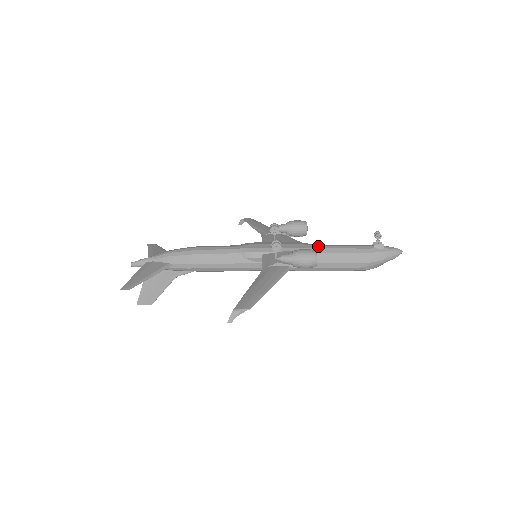
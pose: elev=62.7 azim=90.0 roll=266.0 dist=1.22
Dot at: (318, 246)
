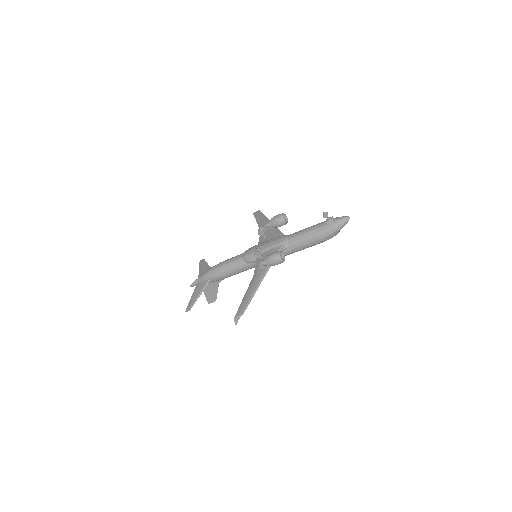
Dot at: (290, 237)
